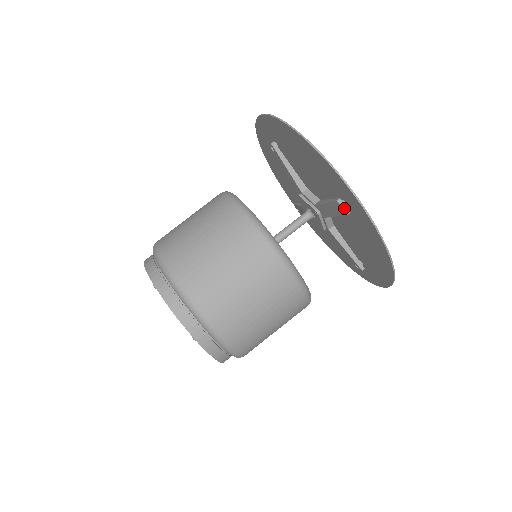
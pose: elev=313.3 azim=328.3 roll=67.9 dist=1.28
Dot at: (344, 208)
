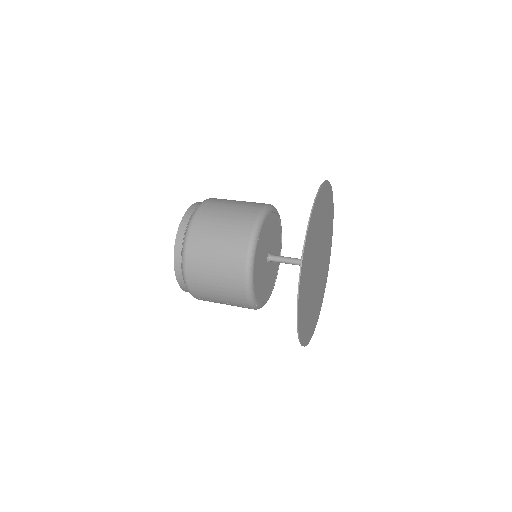
Dot at: occluded
